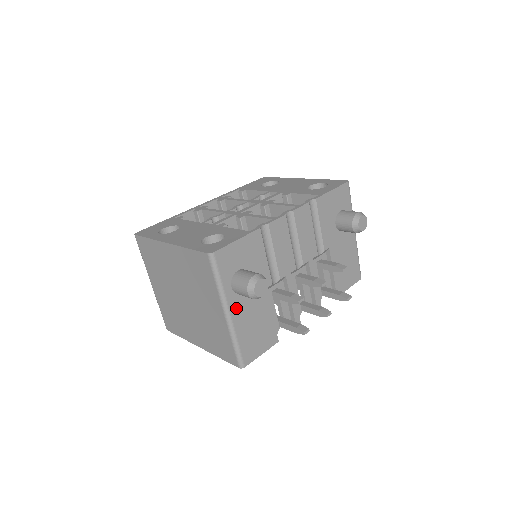
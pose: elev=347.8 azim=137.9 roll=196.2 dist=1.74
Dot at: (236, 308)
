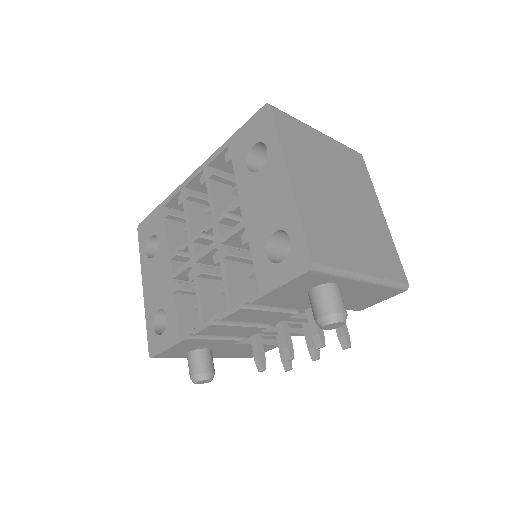
Dot at: occluded
